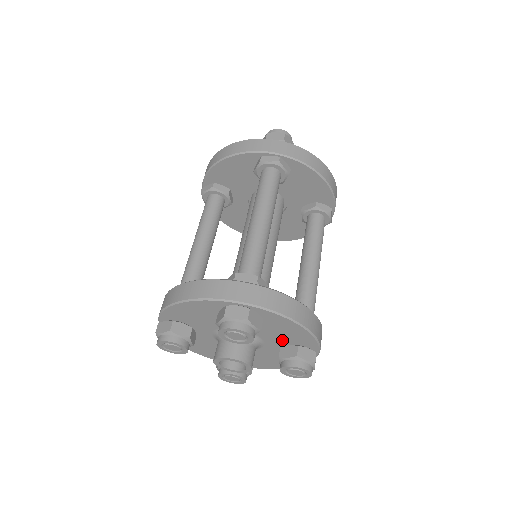
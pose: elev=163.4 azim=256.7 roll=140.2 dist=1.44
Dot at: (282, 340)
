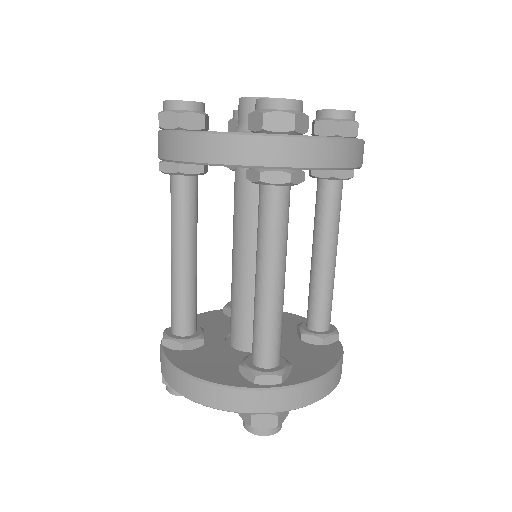
Dot at: occluded
